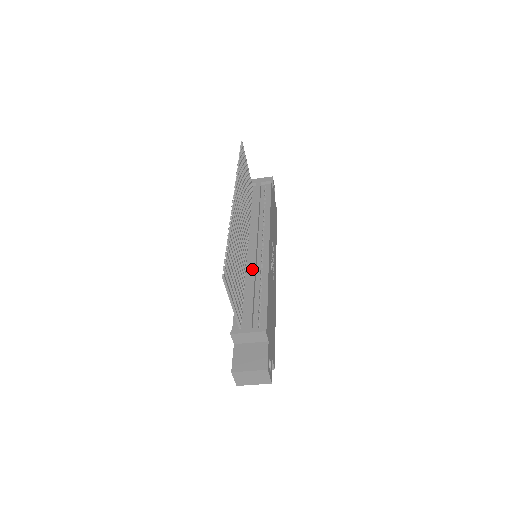
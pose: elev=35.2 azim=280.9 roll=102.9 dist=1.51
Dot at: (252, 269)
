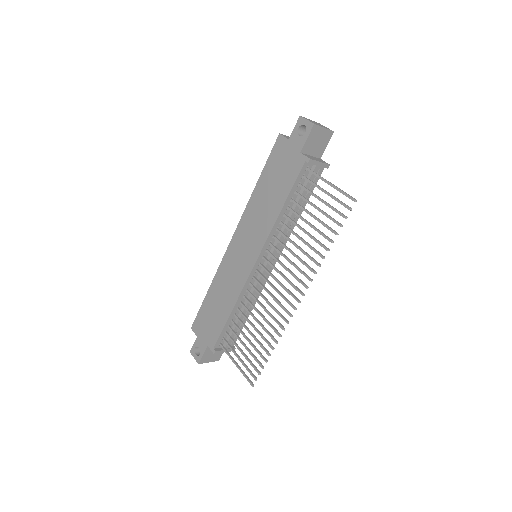
Dot at: (252, 298)
